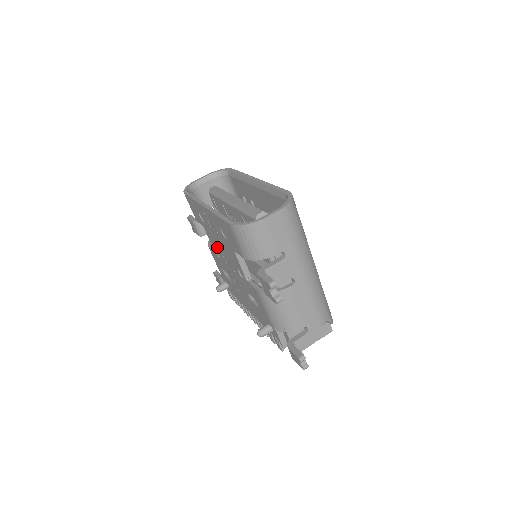
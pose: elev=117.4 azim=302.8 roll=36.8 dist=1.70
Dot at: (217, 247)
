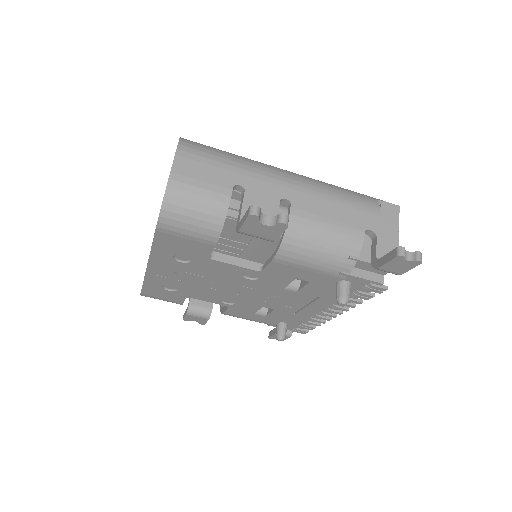
Dot at: (215, 294)
